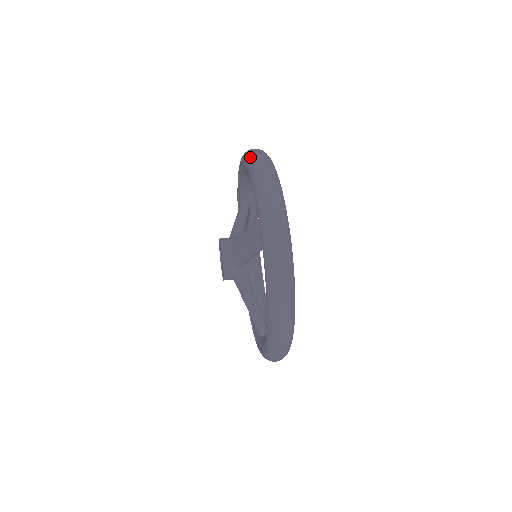
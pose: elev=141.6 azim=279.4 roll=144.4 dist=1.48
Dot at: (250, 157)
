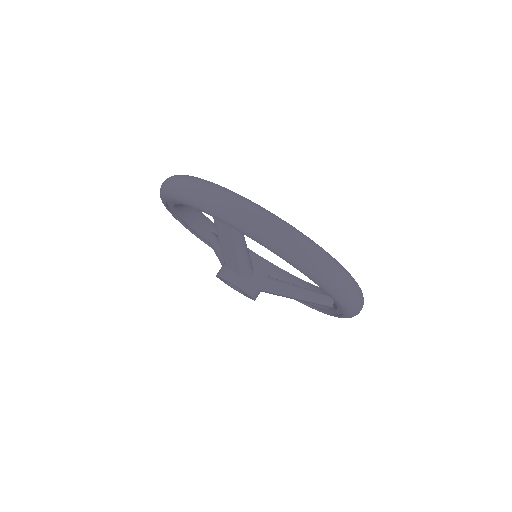
Dot at: (161, 192)
